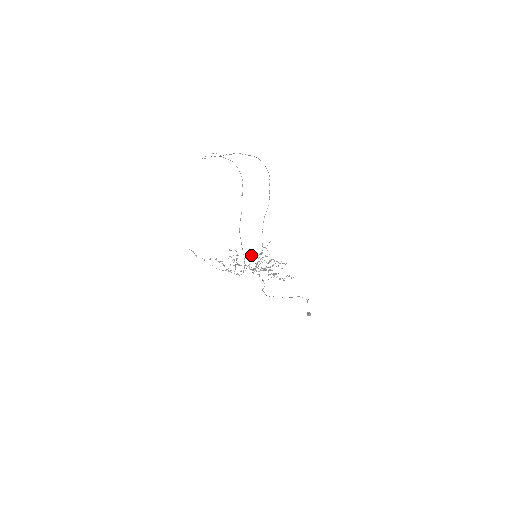
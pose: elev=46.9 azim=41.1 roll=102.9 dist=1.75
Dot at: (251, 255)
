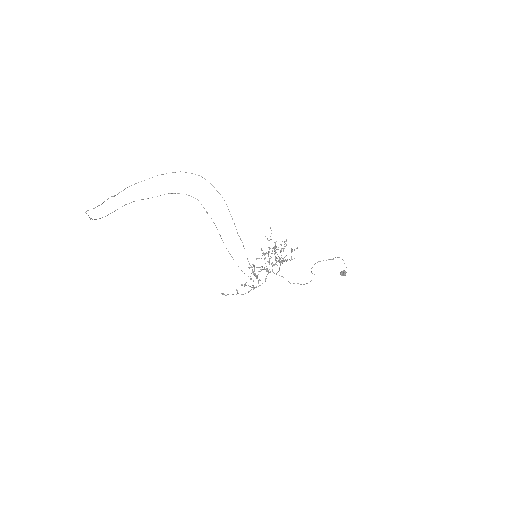
Dot at: occluded
